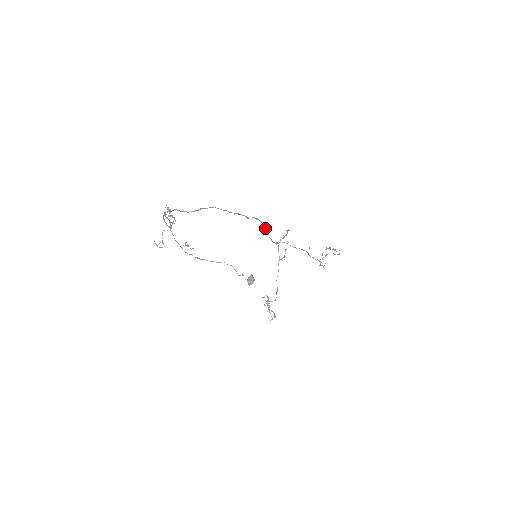
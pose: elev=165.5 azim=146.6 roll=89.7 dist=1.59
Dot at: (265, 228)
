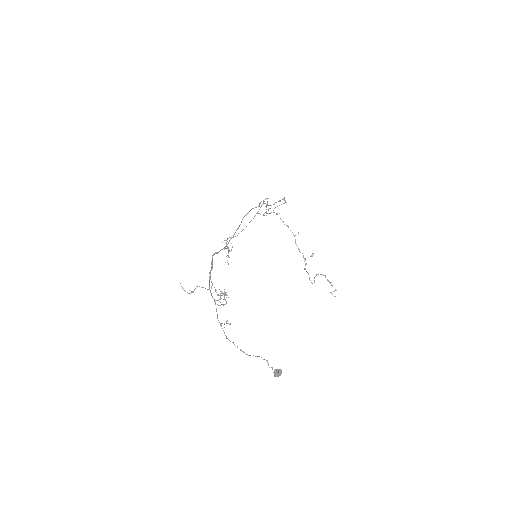
Dot at: (267, 202)
